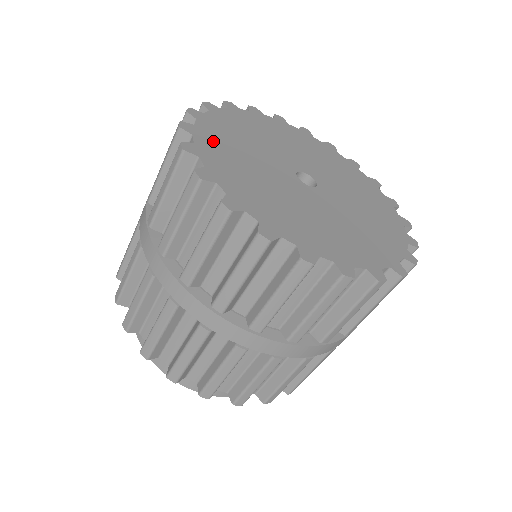
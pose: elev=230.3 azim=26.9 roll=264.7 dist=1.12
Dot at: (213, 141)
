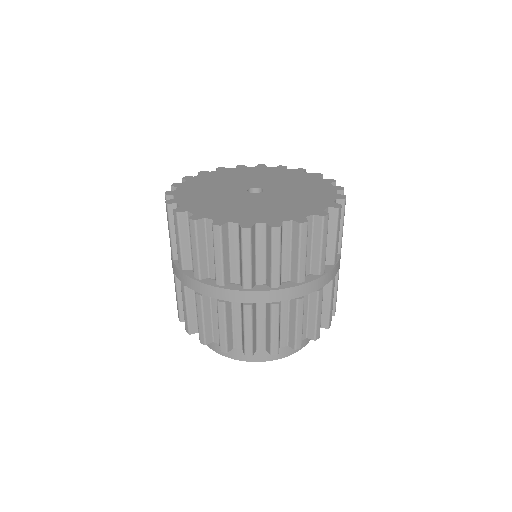
Dot at: (190, 200)
